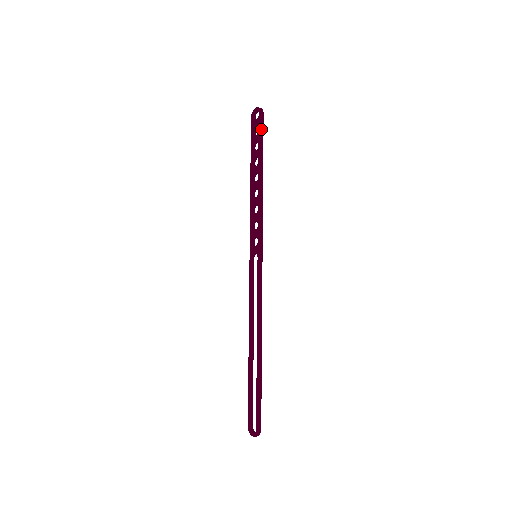
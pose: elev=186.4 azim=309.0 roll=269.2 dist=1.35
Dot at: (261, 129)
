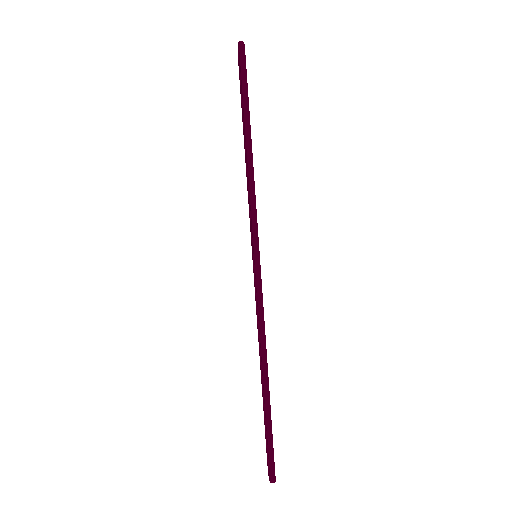
Dot at: (242, 75)
